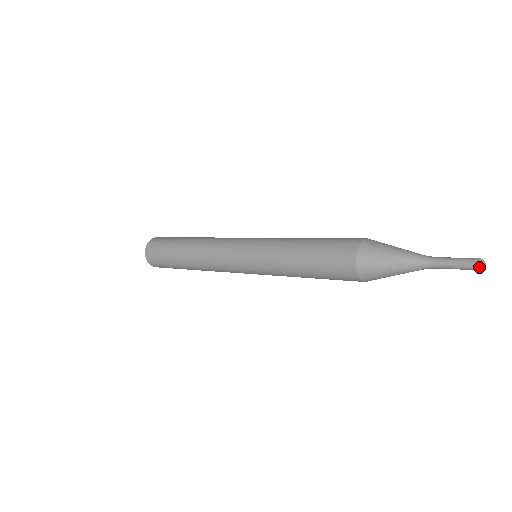
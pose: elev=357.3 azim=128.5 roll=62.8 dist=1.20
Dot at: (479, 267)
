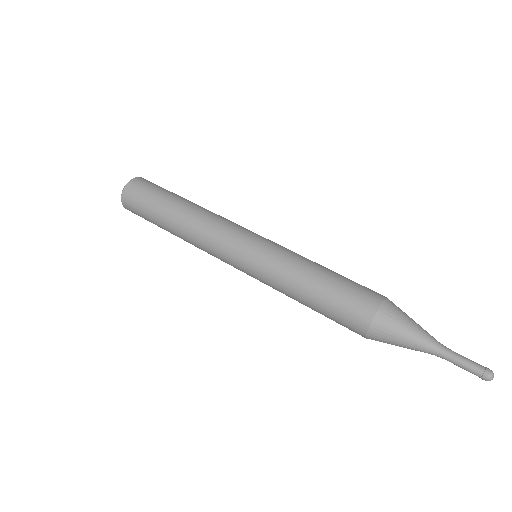
Dot at: (488, 378)
